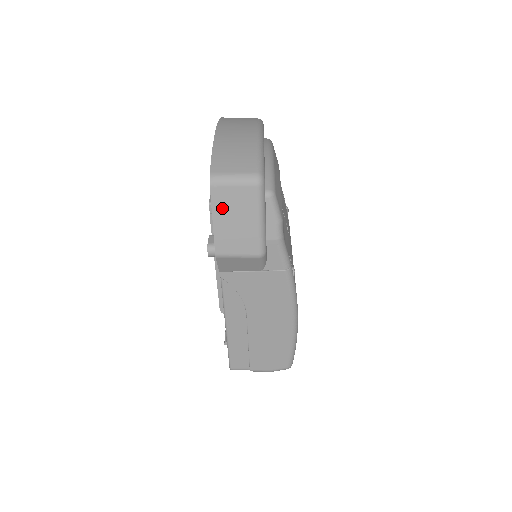
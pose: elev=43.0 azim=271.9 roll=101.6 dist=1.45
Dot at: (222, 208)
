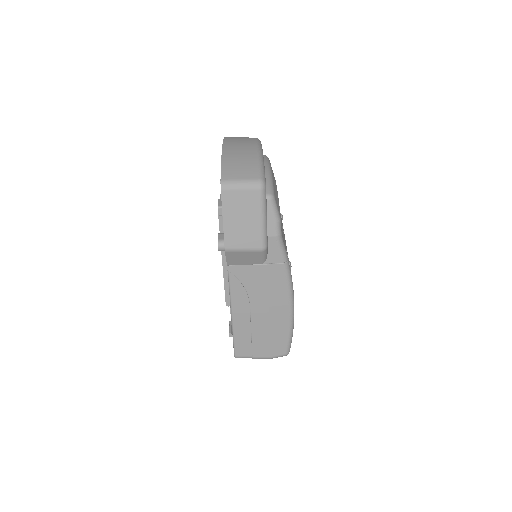
Dot at: (231, 209)
